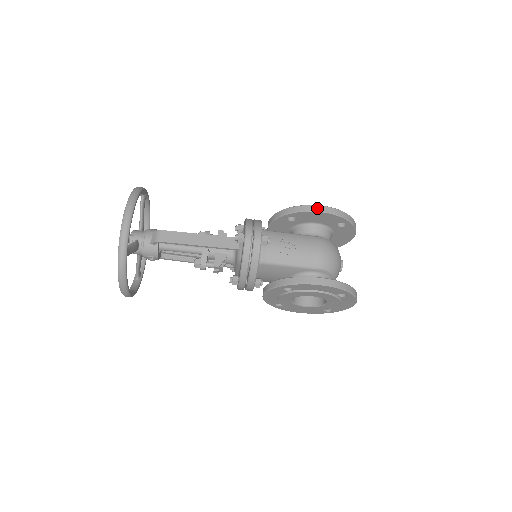
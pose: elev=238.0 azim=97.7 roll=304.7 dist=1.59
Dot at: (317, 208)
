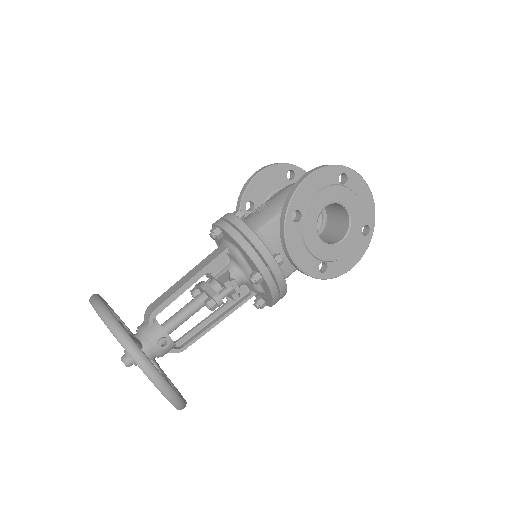
Dot at: (255, 174)
